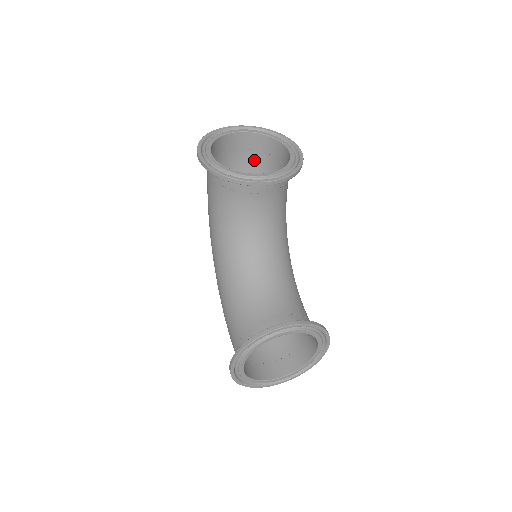
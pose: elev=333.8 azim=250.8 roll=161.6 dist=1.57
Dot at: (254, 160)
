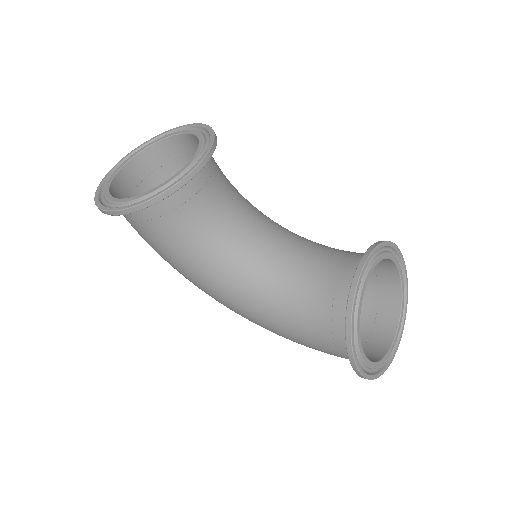
Dot at: (161, 183)
